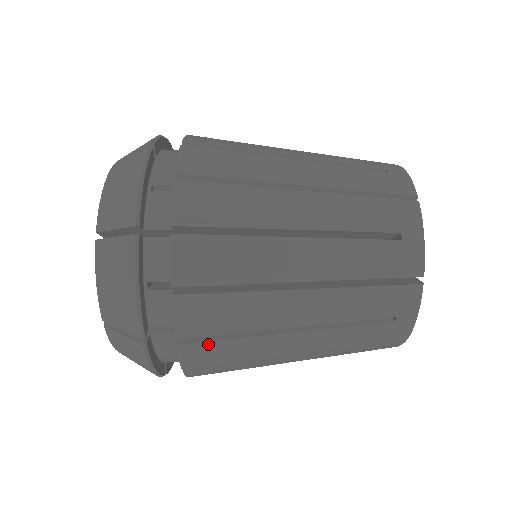
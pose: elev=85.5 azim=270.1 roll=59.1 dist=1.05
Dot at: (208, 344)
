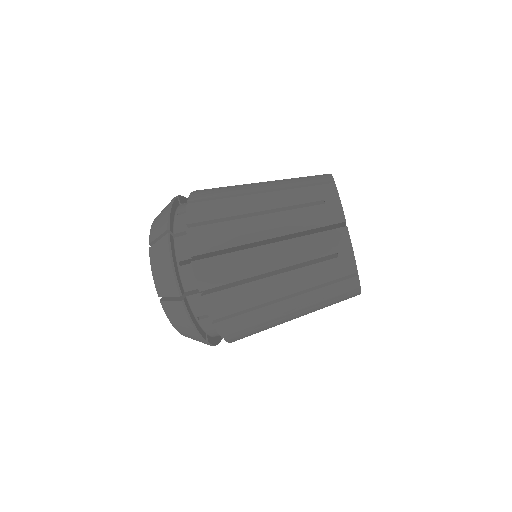
Dot at: occluded
